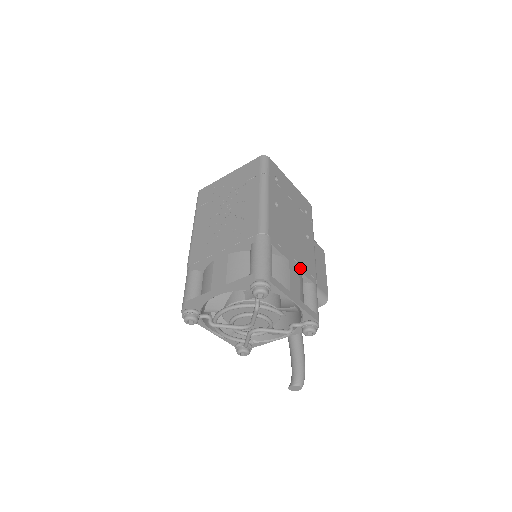
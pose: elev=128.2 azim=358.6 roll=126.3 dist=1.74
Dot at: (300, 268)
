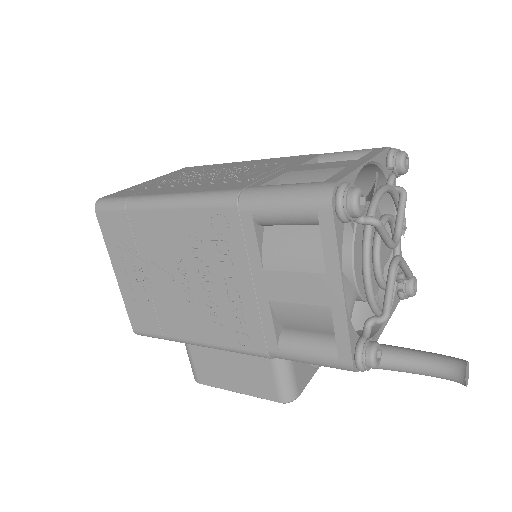
Dot at: occluded
